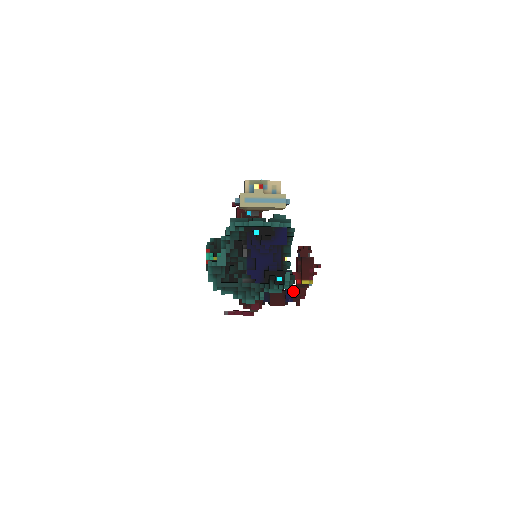
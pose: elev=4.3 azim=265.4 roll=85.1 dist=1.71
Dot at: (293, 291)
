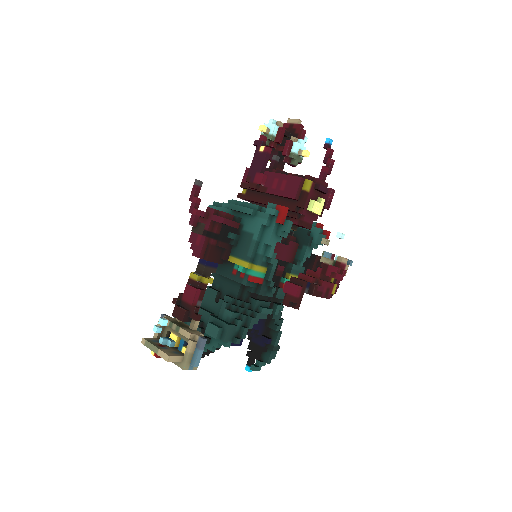
Dot at: occluded
